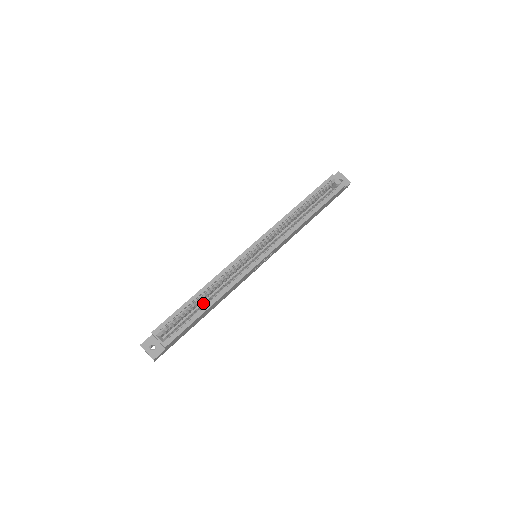
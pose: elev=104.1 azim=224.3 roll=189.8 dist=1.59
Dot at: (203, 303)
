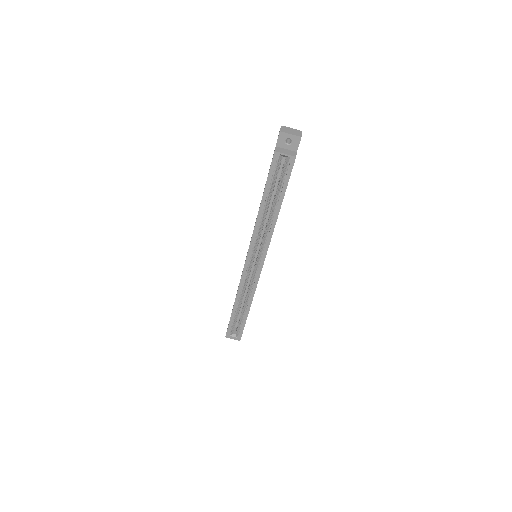
Dot at: (243, 308)
